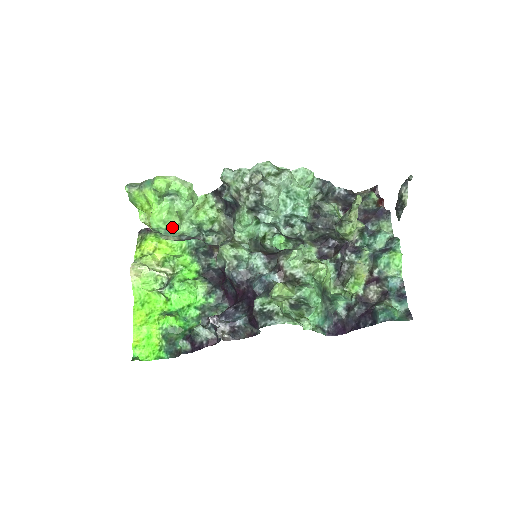
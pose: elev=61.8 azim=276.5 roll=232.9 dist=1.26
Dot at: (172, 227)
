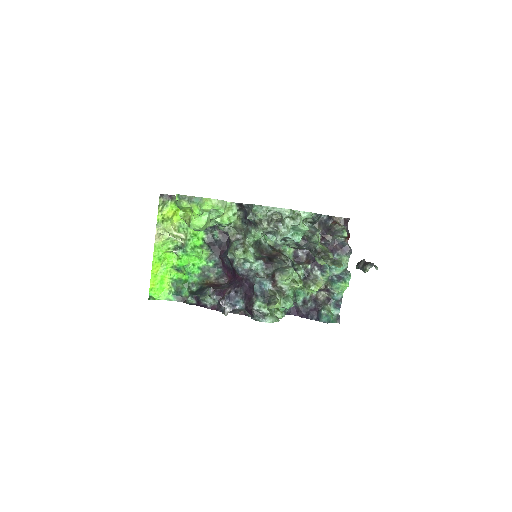
Dot at: (204, 229)
